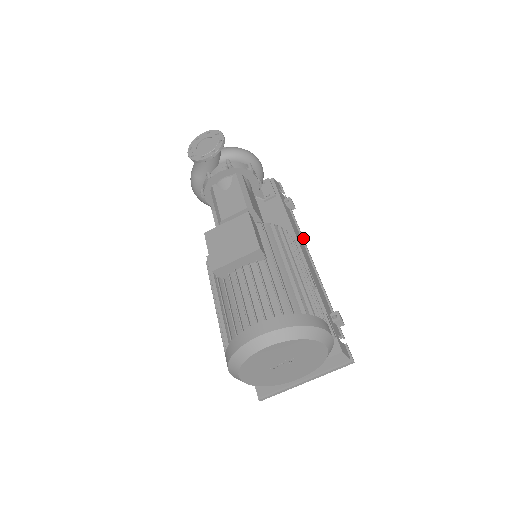
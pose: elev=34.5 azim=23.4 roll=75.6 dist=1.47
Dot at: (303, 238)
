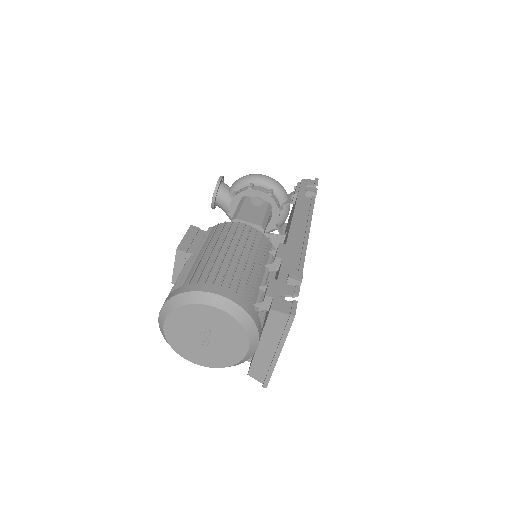
Dot at: (309, 217)
